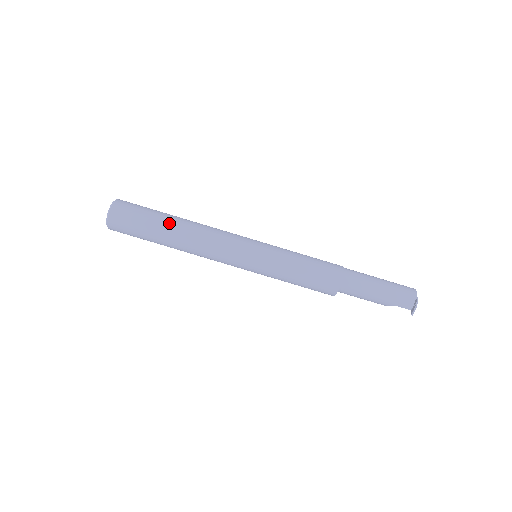
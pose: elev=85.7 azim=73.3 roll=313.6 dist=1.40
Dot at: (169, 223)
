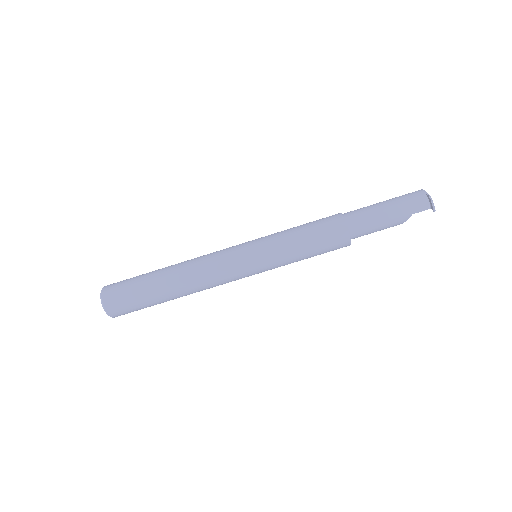
Dot at: (159, 275)
